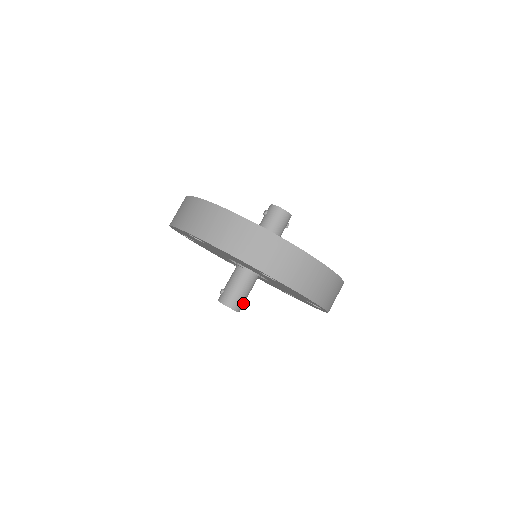
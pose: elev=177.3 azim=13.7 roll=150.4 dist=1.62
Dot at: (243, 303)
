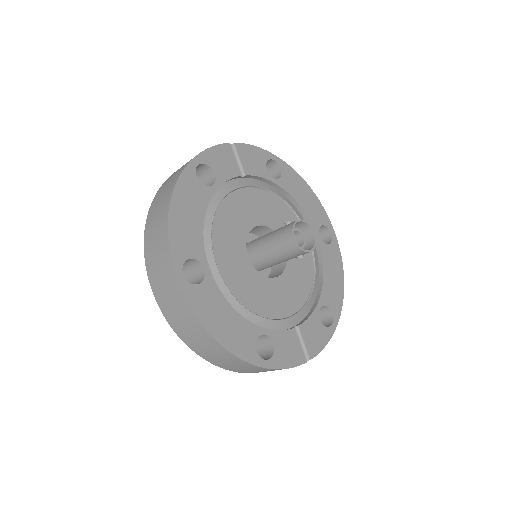
Dot at: occluded
